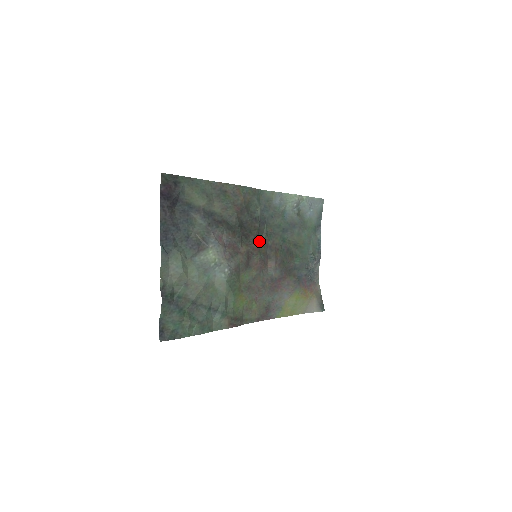
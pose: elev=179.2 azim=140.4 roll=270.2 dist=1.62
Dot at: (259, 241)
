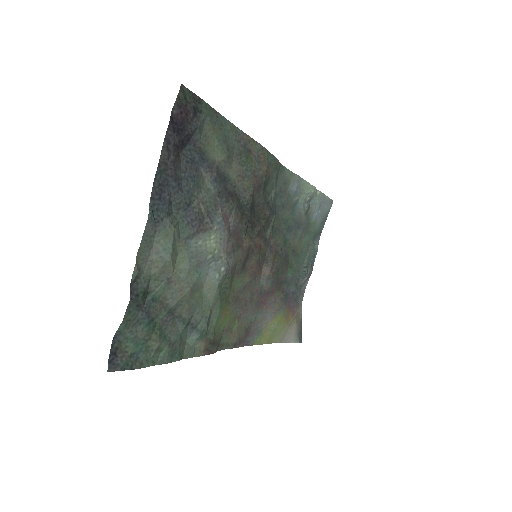
Dot at: (263, 236)
